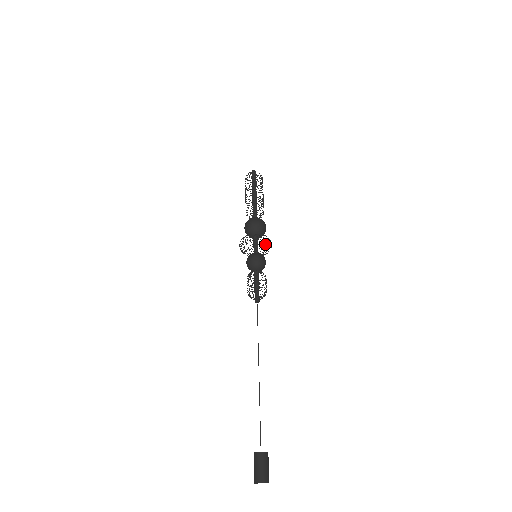
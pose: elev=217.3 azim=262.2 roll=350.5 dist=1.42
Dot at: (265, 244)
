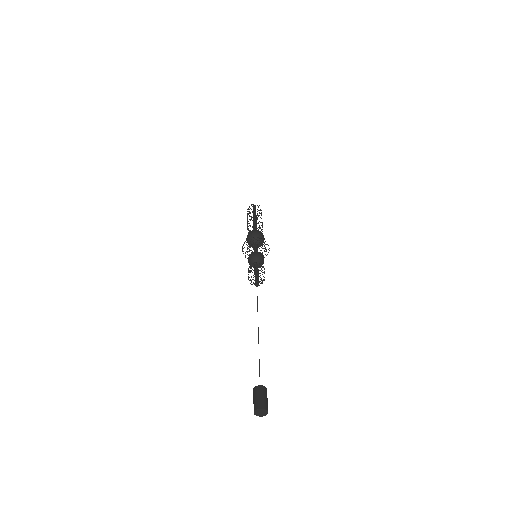
Dot at: occluded
